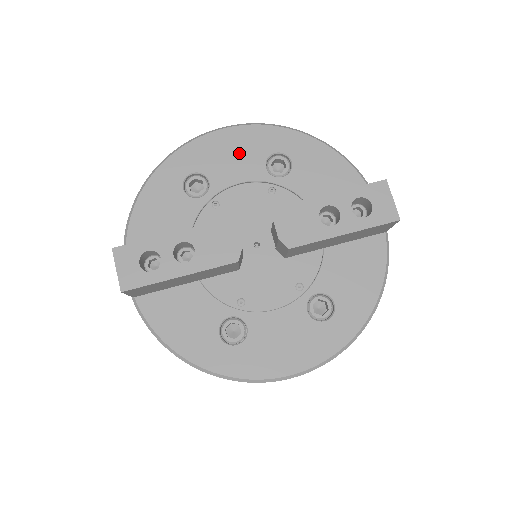
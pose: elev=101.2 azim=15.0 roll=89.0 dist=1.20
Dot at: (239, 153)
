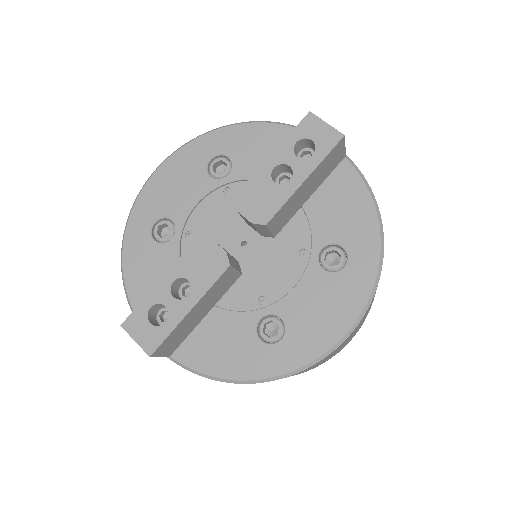
Dot at: (181, 180)
